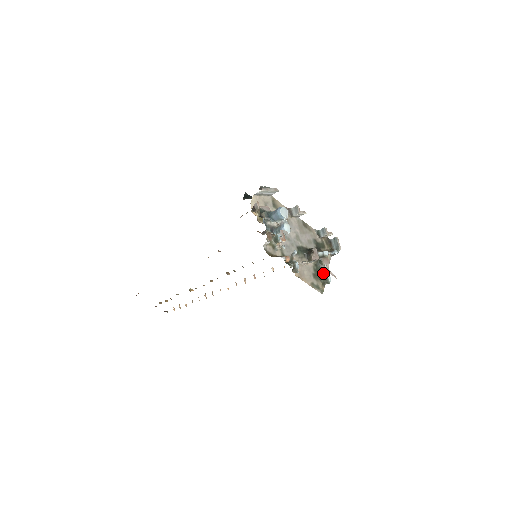
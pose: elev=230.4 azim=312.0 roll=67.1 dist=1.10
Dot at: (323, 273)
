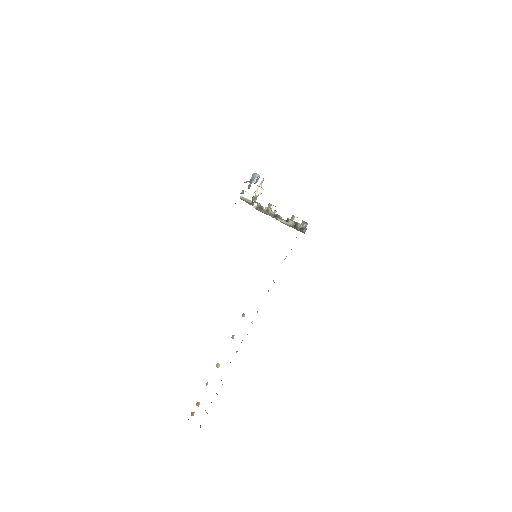
Dot at: (300, 229)
